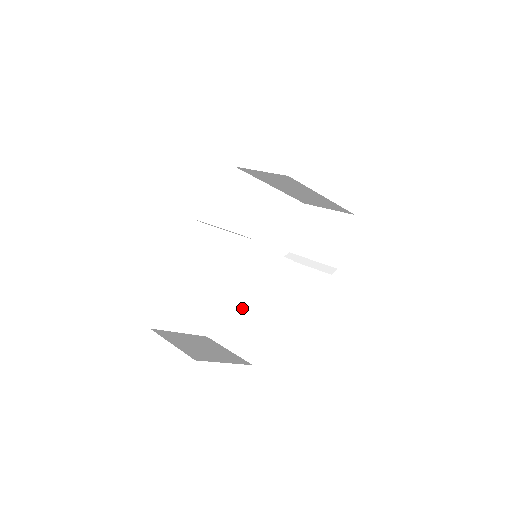
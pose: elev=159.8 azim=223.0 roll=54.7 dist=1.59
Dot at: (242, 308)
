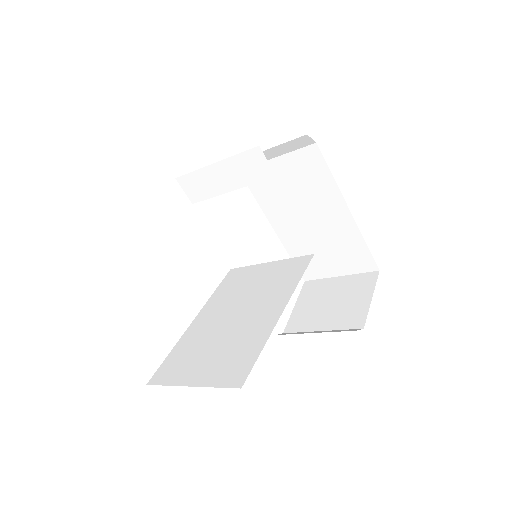
Dot at: (223, 327)
